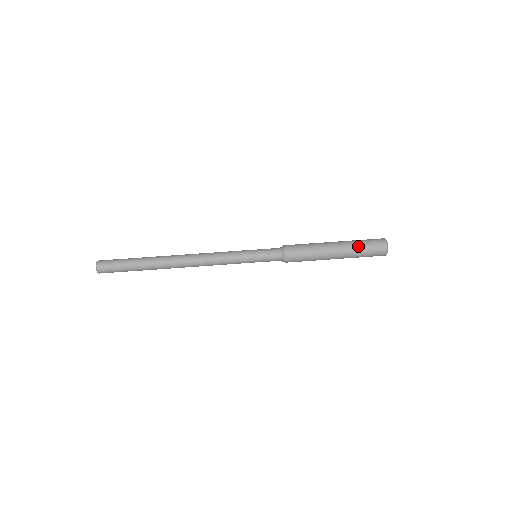
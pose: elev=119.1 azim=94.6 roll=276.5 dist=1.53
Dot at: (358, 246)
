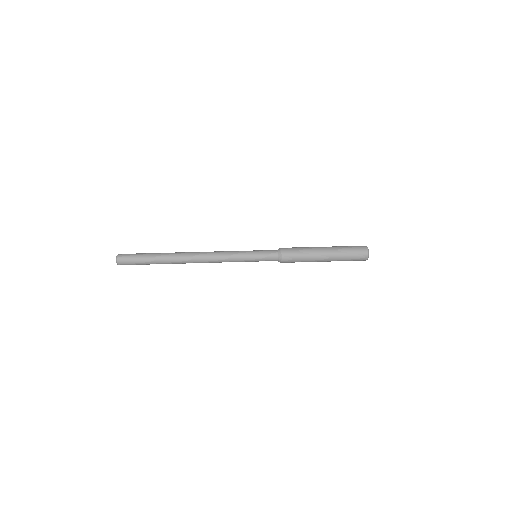
Dot at: (342, 247)
